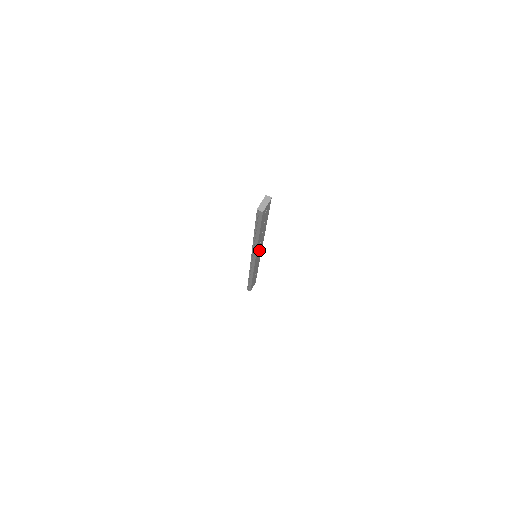
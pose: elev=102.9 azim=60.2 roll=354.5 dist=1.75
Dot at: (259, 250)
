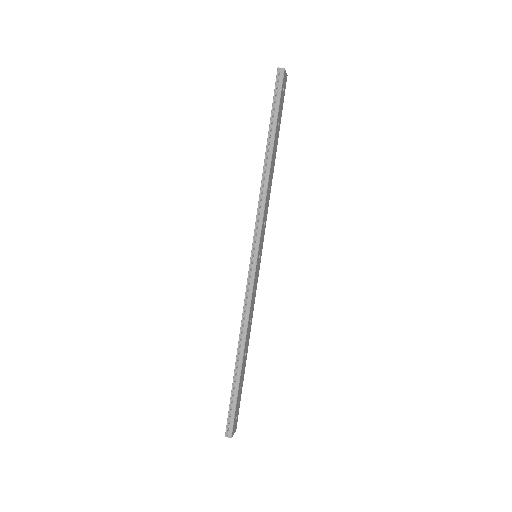
Dot at: (263, 226)
